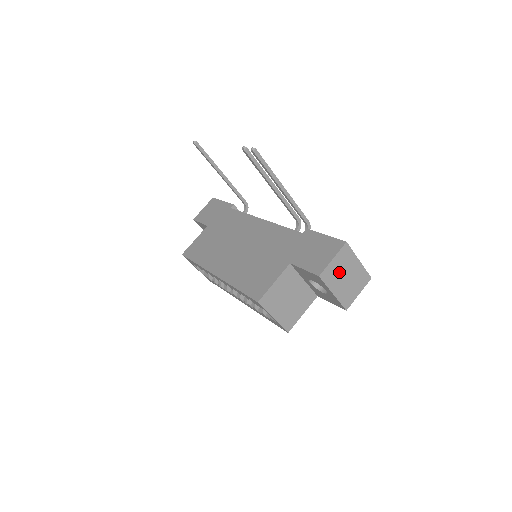
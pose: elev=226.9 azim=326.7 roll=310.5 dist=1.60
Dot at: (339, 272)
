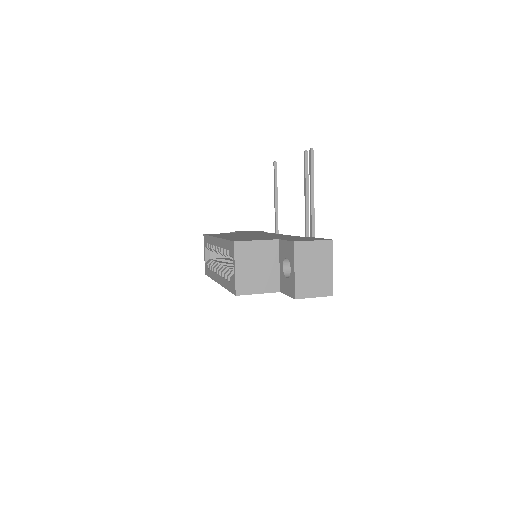
Dot at: (311, 258)
